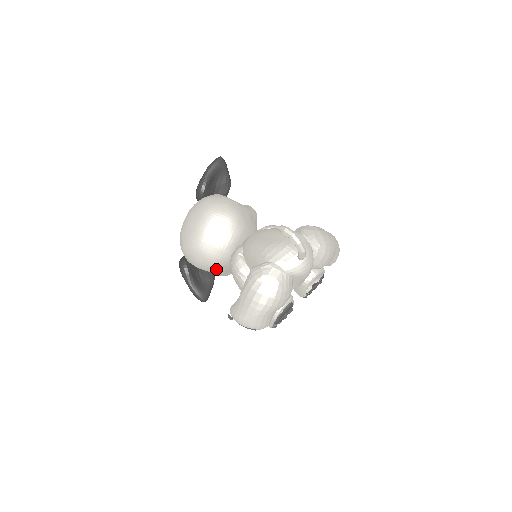
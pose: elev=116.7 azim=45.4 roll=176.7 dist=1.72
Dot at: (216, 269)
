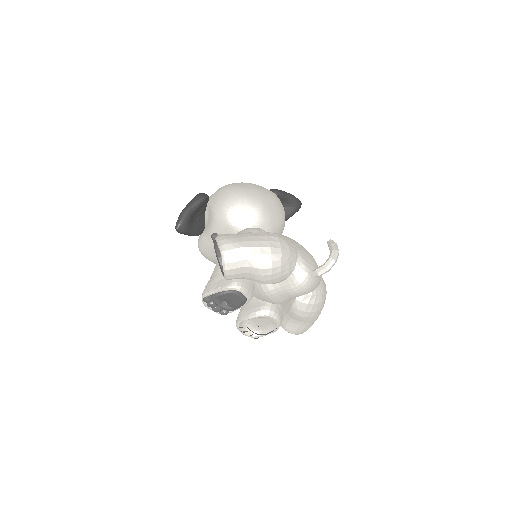
Dot at: (223, 224)
